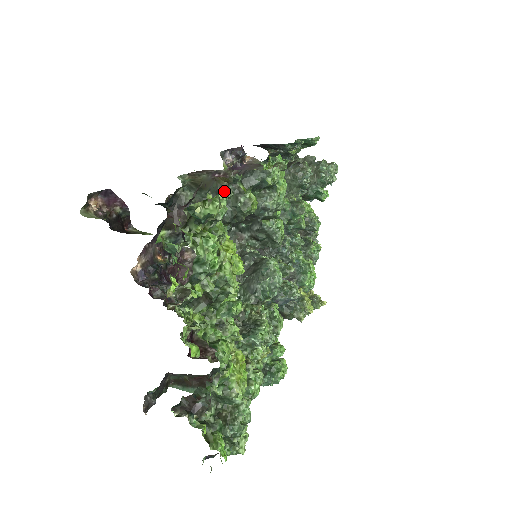
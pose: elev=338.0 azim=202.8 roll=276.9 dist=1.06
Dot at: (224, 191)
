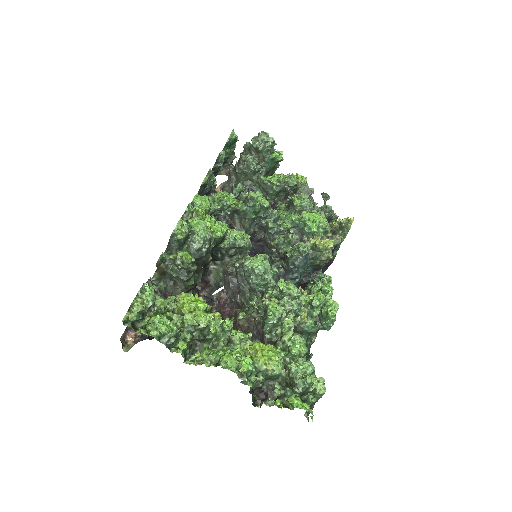
Dot at: (145, 285)
